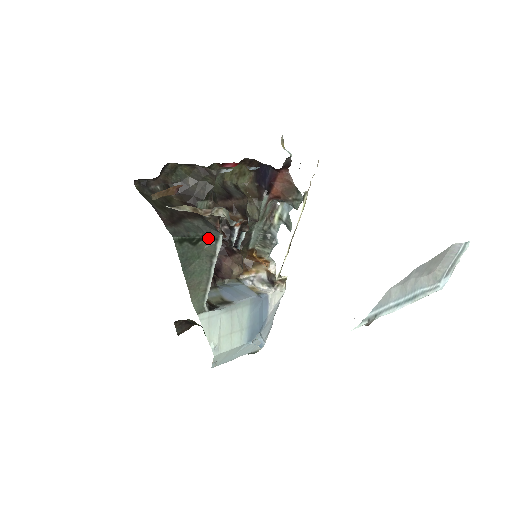
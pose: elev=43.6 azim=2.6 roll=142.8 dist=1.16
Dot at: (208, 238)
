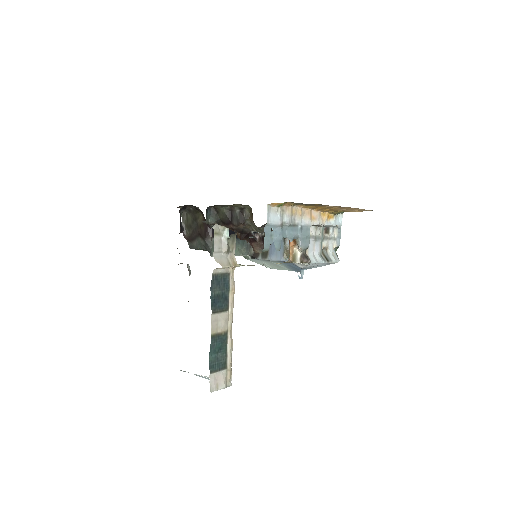
Dot at: occluded
